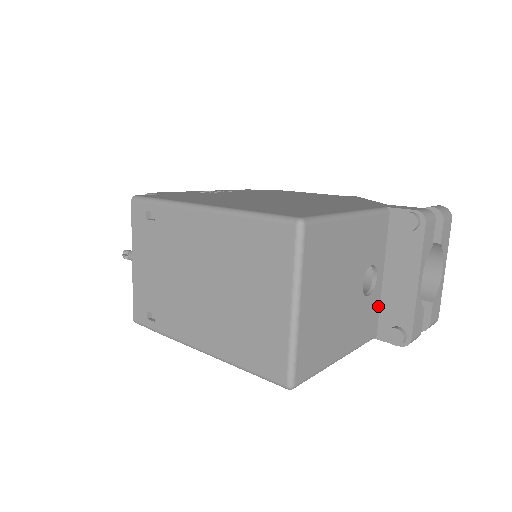
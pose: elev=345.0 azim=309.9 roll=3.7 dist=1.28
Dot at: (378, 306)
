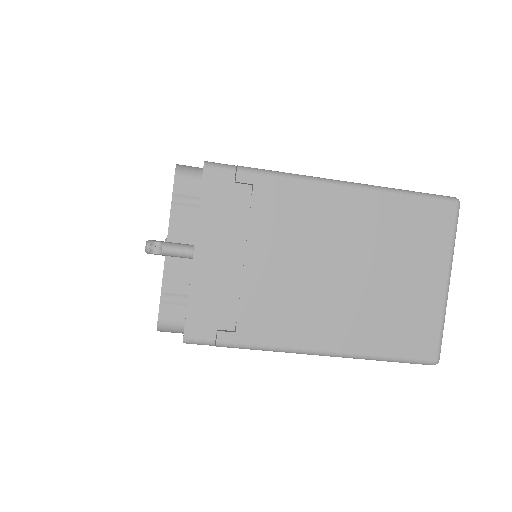
Dot at: occluded
